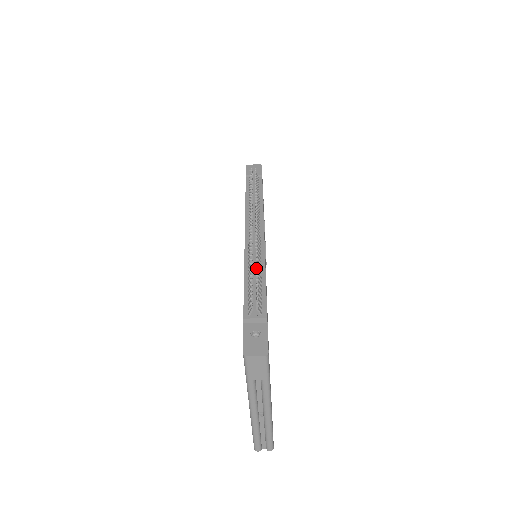
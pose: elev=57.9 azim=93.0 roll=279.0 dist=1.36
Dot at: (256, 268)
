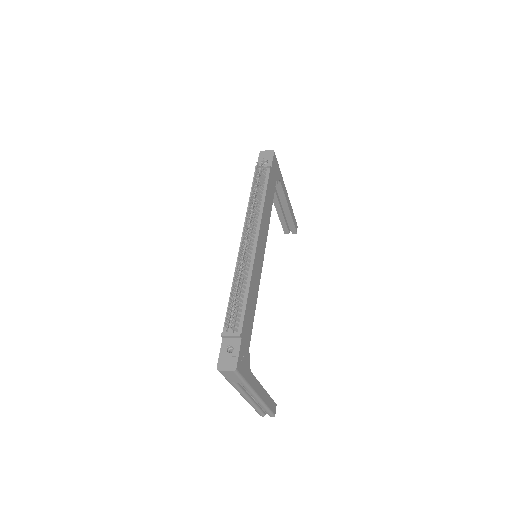
Dot at: (237, 286)
